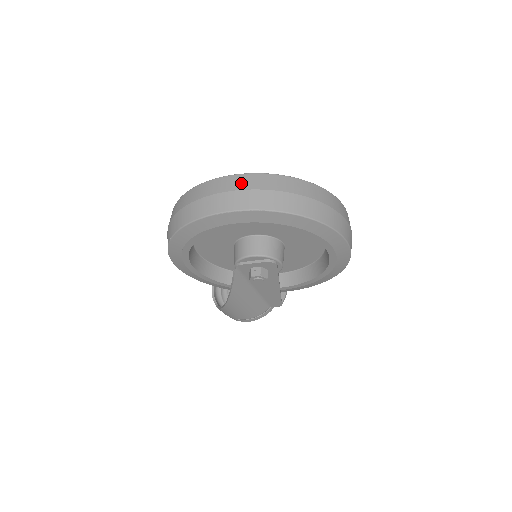
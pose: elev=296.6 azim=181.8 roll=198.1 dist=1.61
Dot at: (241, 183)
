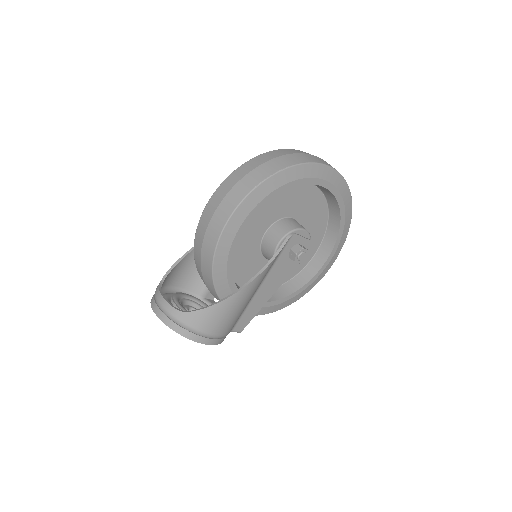
Dot at: occluded
